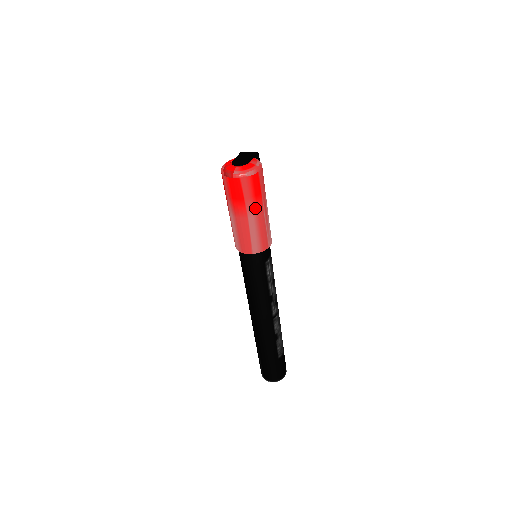
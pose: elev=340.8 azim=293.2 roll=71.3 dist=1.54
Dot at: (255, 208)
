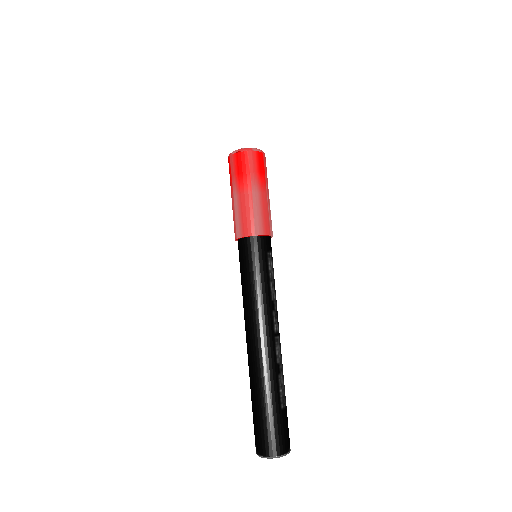
Dot at: (259, 184)
